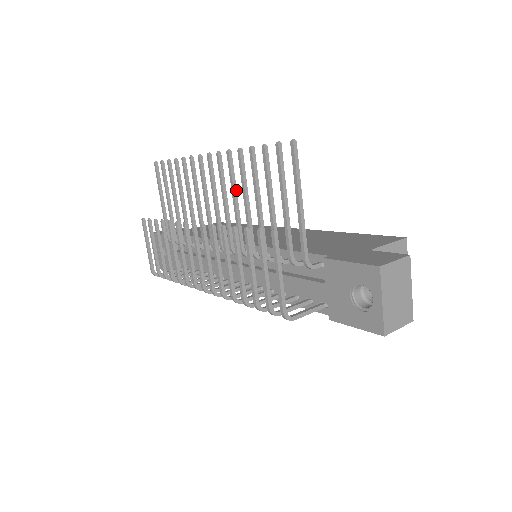
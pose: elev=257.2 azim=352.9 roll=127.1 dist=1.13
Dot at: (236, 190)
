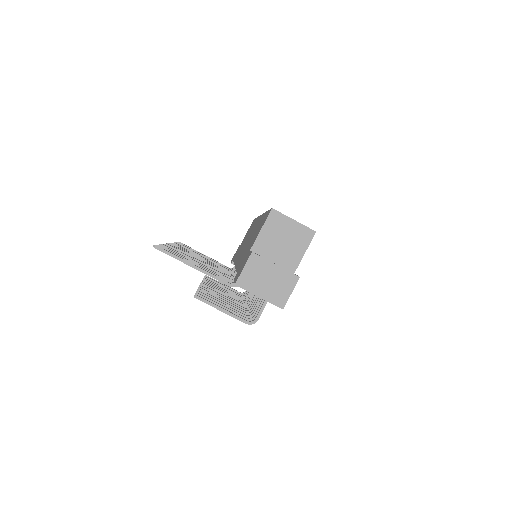
Dot at: occluded
